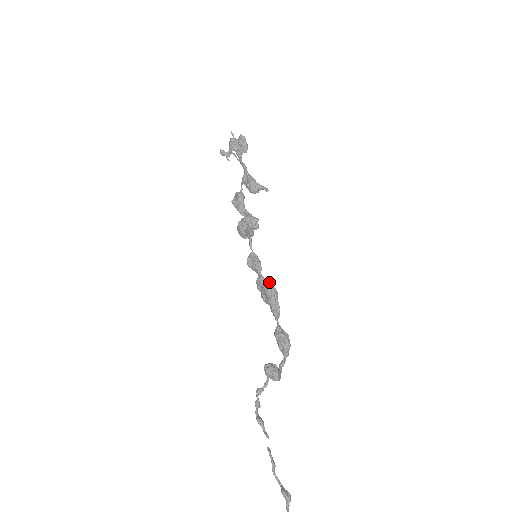
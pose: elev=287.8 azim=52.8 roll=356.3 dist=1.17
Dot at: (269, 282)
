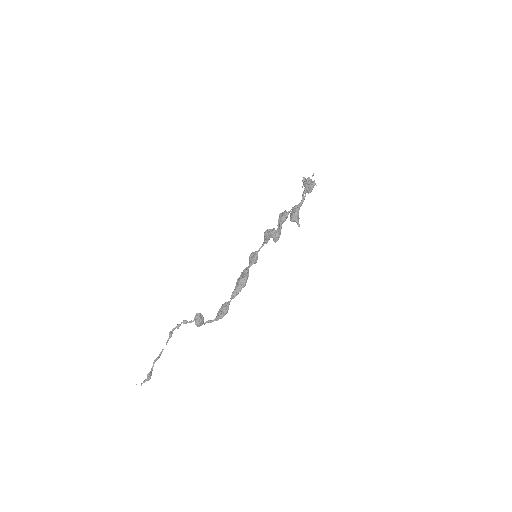
Dot at: (246, 276)
